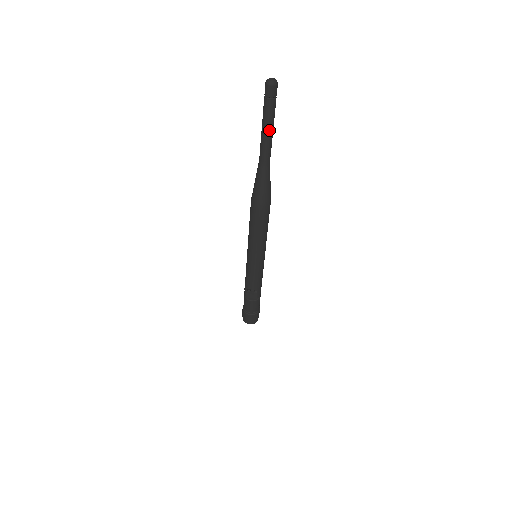
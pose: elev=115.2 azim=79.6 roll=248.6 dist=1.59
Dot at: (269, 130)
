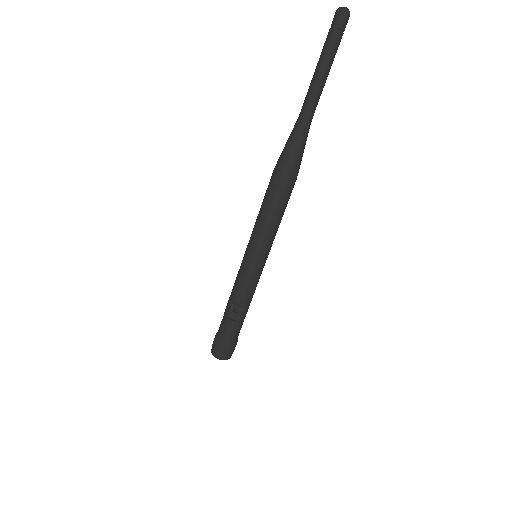
Dot at: (324, 72)
